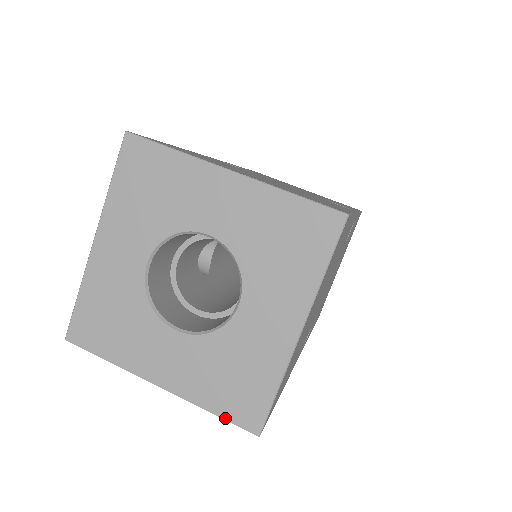
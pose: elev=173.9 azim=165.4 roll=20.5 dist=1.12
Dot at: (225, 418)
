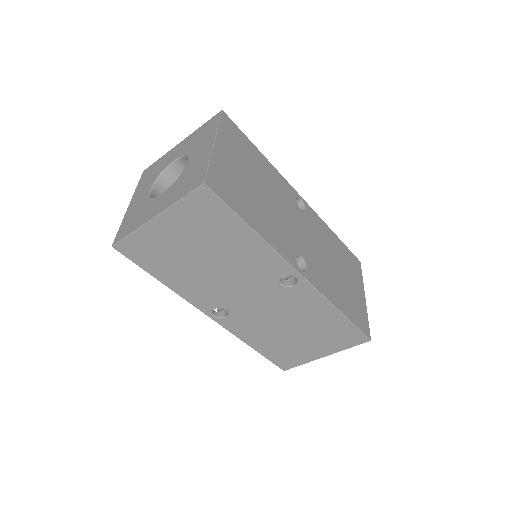
Dot at: (187, 194)
